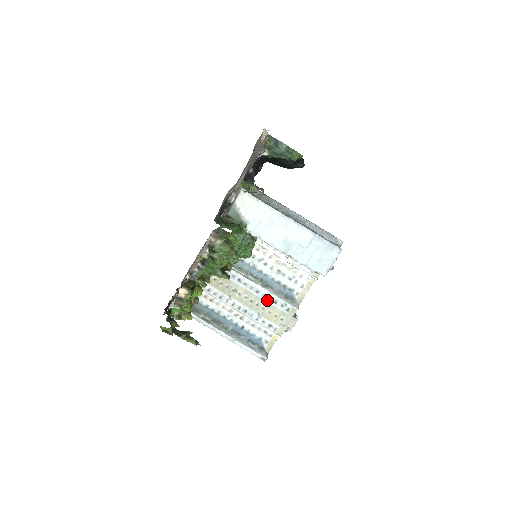
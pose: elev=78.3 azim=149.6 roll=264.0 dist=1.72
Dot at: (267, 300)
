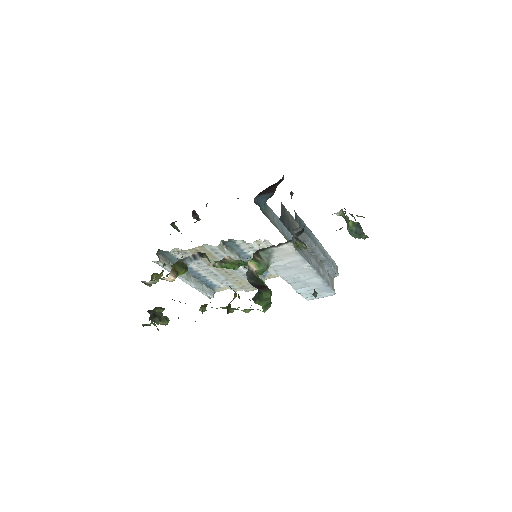
Dot at: (241, 275)
